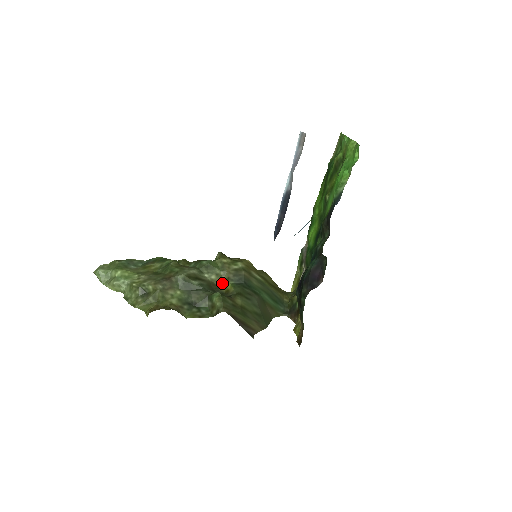
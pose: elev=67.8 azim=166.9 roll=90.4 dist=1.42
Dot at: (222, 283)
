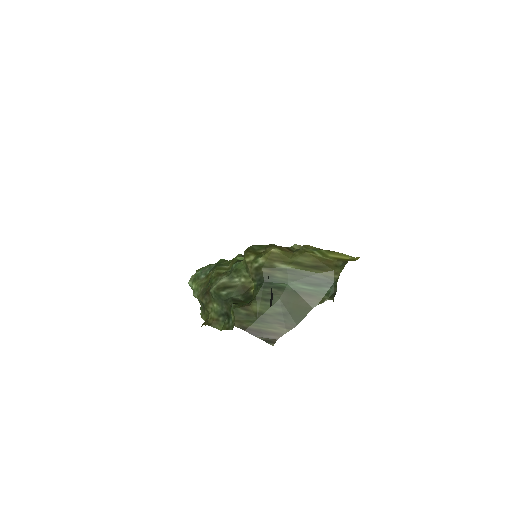
Dot at: (253, 283)
